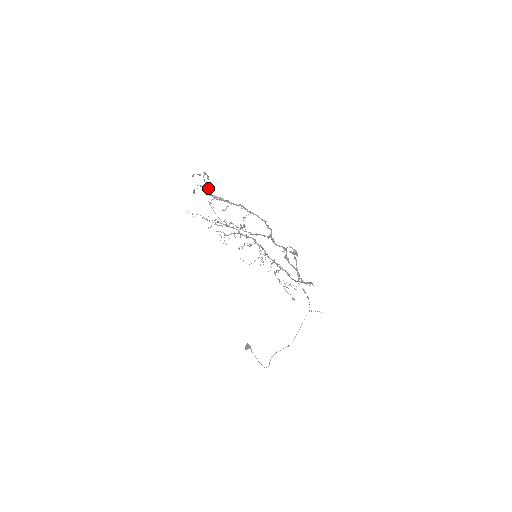
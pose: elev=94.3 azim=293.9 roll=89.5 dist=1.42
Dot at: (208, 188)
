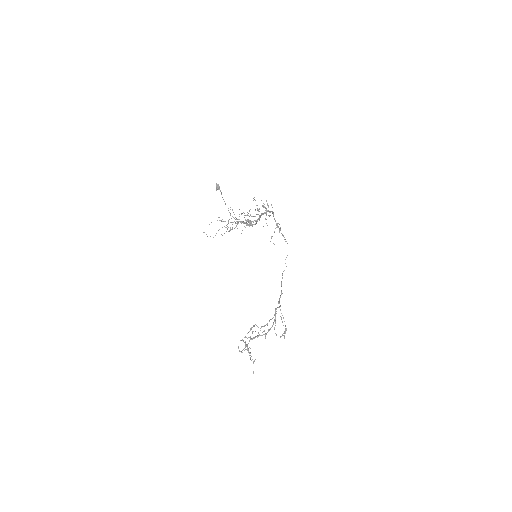
Dot at: (250, 353)
